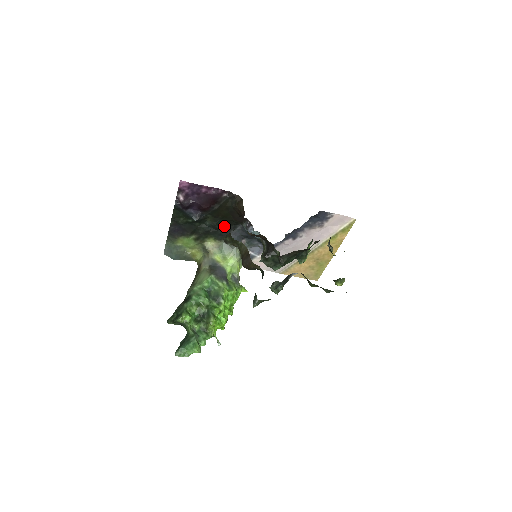
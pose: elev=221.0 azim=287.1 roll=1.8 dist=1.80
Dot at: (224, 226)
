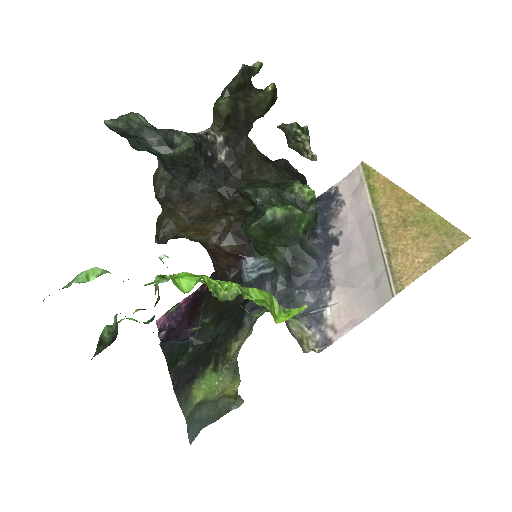
Dot at: (233, 314)
